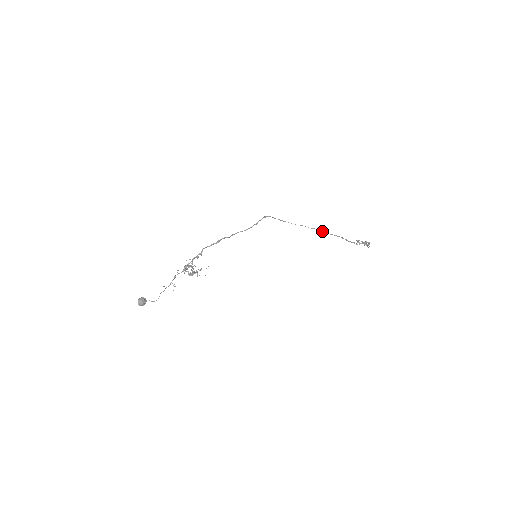
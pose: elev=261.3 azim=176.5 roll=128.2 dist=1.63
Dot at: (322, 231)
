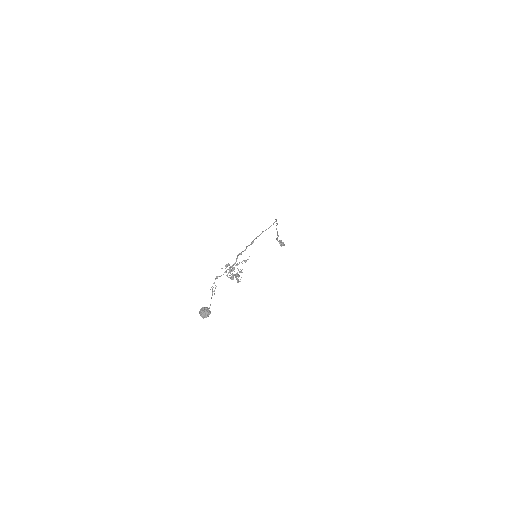
Dot at: occluded
